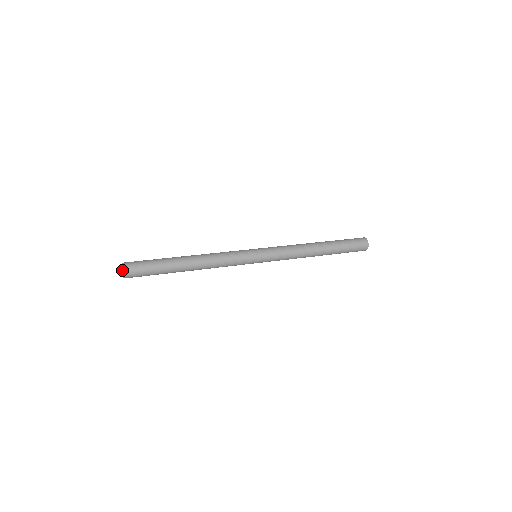
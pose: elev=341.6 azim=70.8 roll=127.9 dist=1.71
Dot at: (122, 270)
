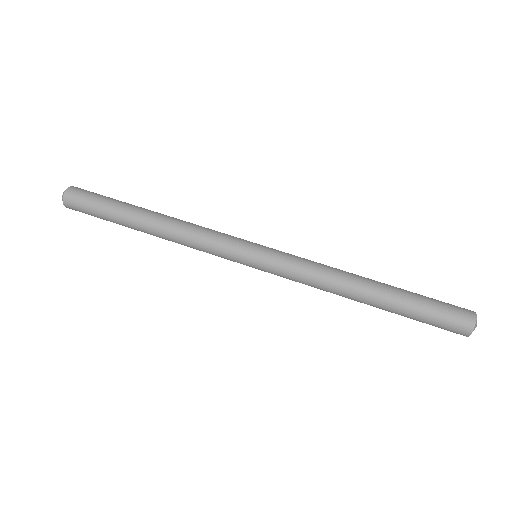
Dot at: (62, 200)
